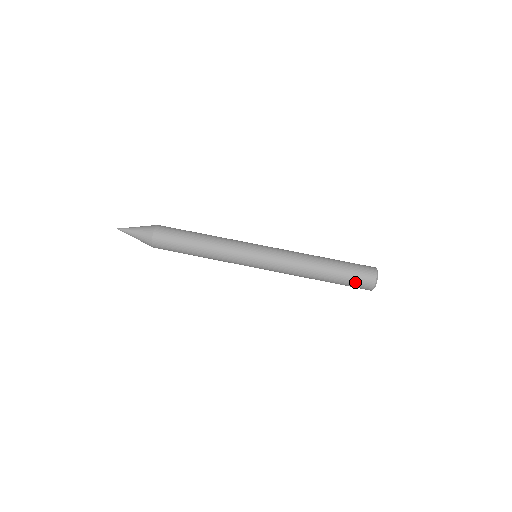
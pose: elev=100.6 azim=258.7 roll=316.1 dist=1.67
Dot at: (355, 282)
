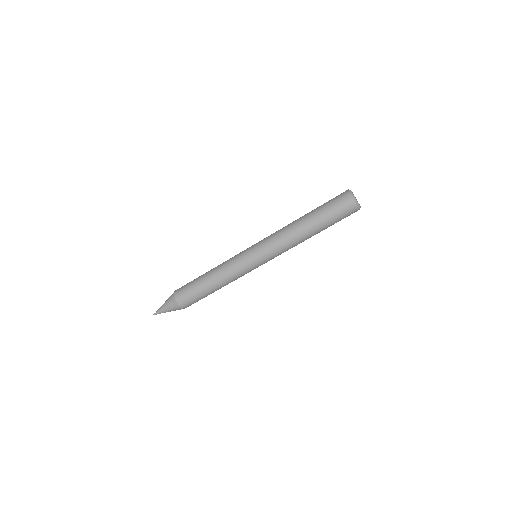
Dot at: occluded
